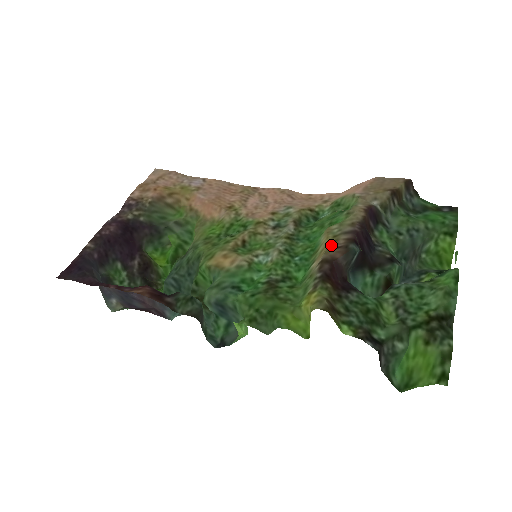
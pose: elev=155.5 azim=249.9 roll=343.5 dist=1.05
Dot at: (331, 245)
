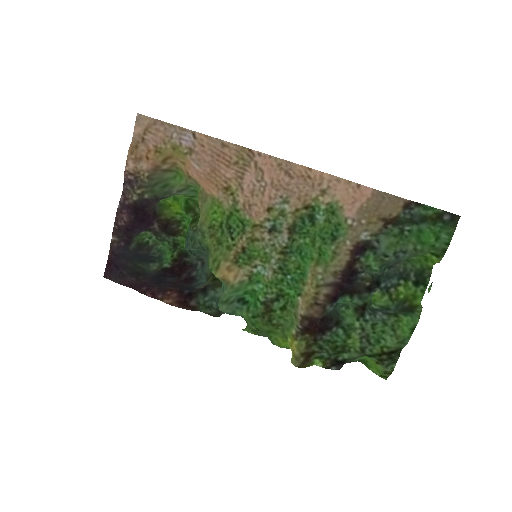
Dot at: (313, 298)
